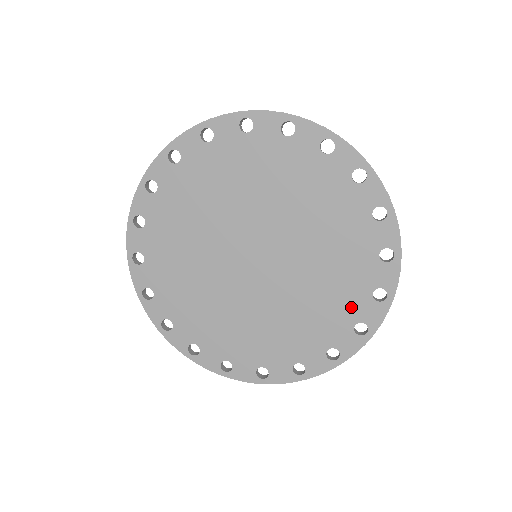
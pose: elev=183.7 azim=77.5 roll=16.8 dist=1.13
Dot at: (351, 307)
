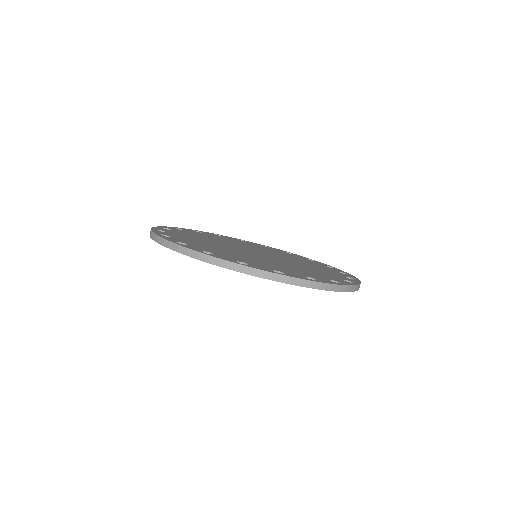
Dot at: (334, 276)
